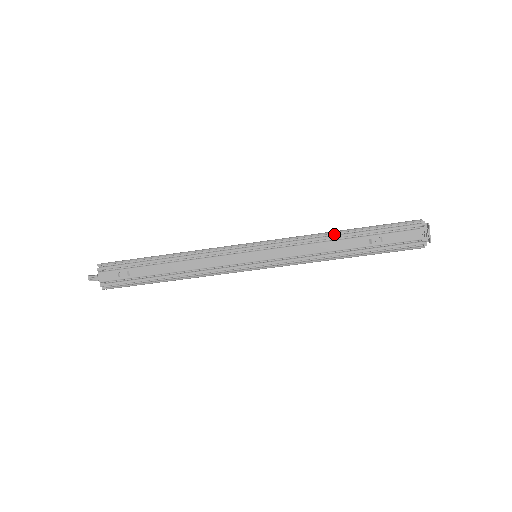
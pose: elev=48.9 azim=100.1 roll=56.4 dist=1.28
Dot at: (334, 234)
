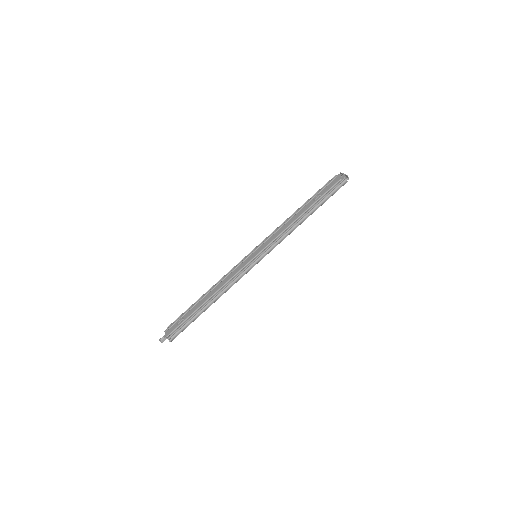
Dot at: occluded
